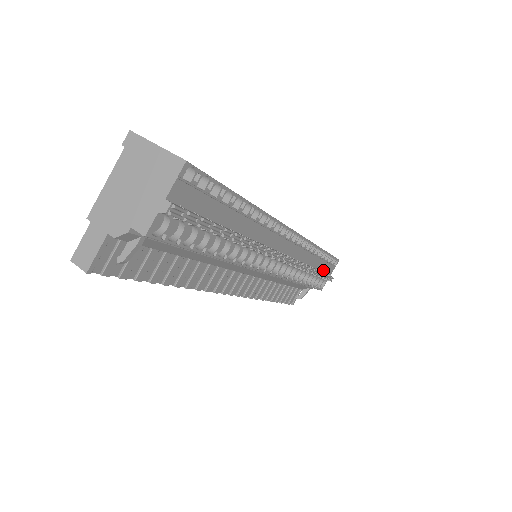
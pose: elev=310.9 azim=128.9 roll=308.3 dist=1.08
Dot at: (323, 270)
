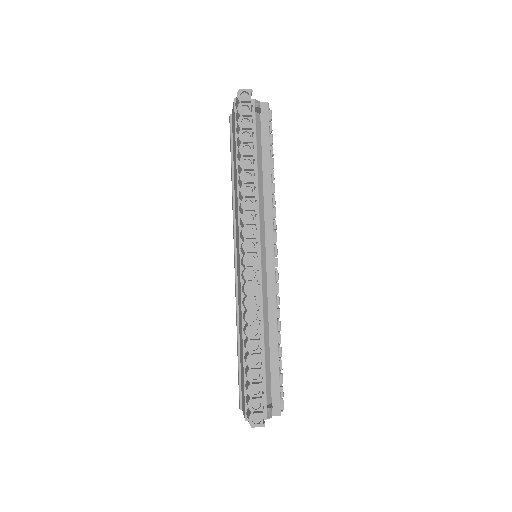
Dot at: occluded
